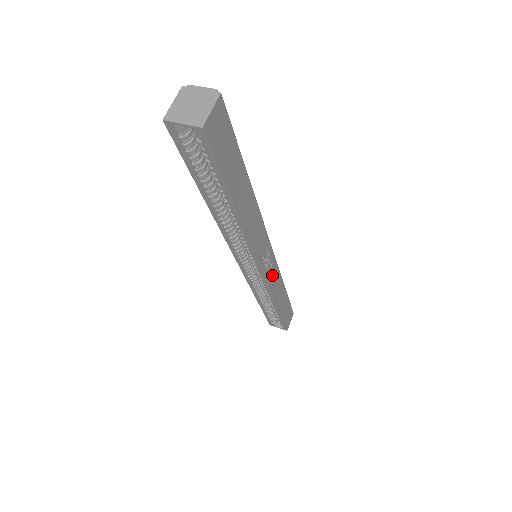
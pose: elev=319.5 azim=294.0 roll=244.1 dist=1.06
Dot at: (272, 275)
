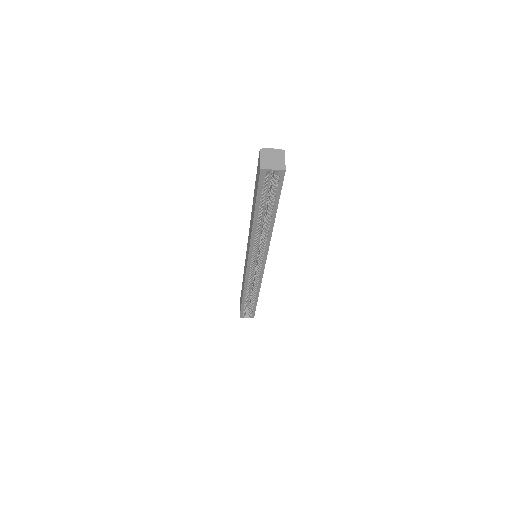
Dot at: occluded
